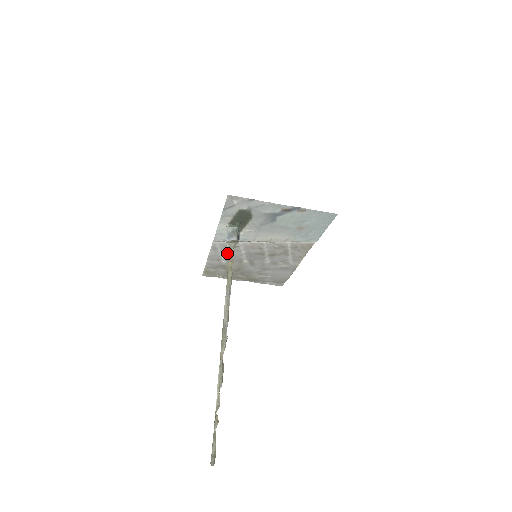
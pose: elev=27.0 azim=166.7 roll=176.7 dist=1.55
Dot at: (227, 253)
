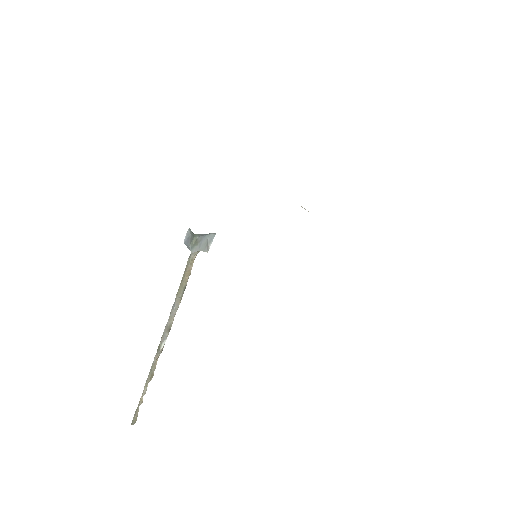
Dot at: occluded
